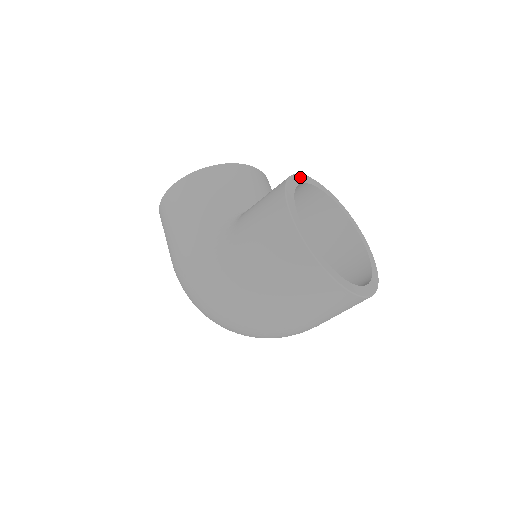
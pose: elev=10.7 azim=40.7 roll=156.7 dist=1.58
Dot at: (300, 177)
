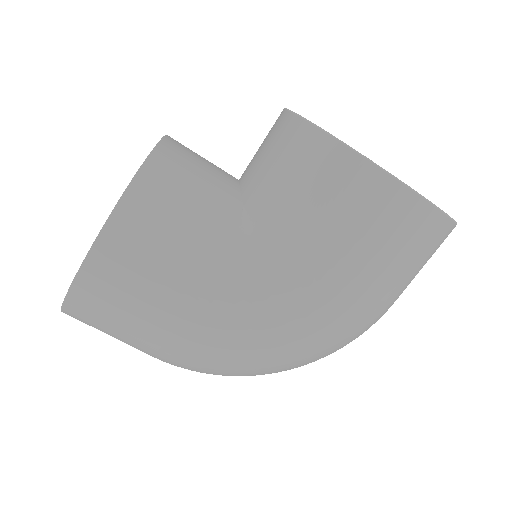
Dot at: occluded
